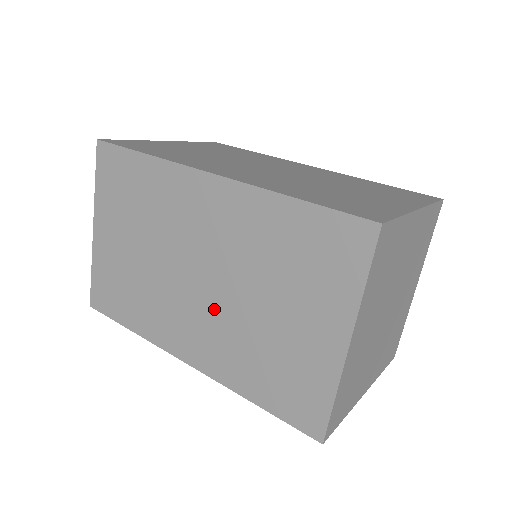
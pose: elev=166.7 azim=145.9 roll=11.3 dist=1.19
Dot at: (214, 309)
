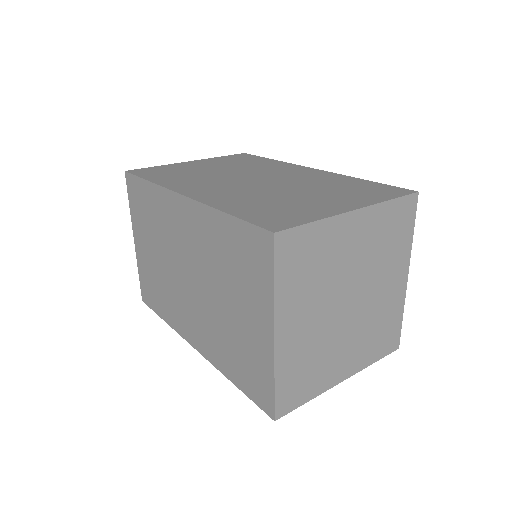
Dot at: (200, 304)
